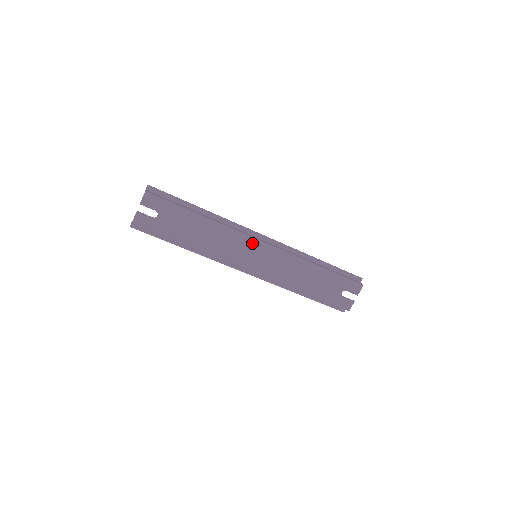
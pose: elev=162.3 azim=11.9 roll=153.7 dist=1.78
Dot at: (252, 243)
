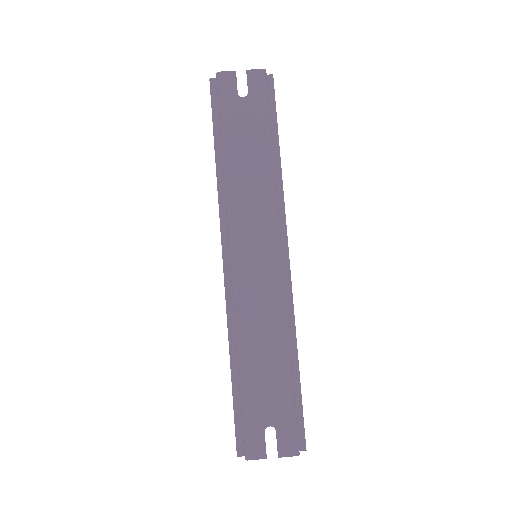
Dot at: (272, 237)
